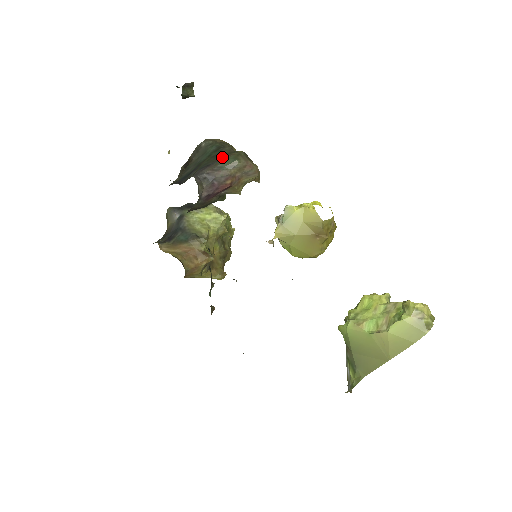
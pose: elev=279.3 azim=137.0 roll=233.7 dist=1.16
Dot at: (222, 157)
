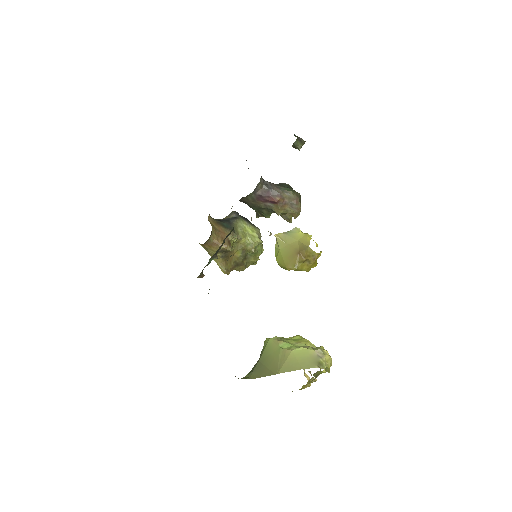
Dot at: (286, 187)
